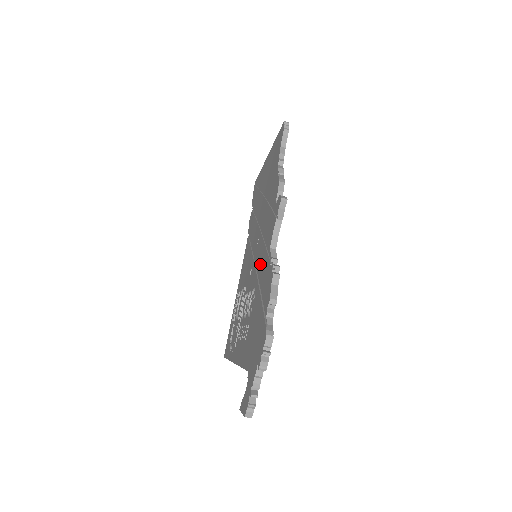
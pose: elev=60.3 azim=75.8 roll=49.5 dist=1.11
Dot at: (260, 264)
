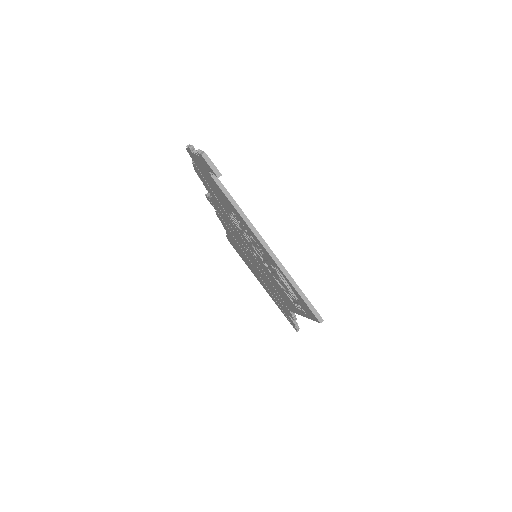
Dot at: (227, 218)
